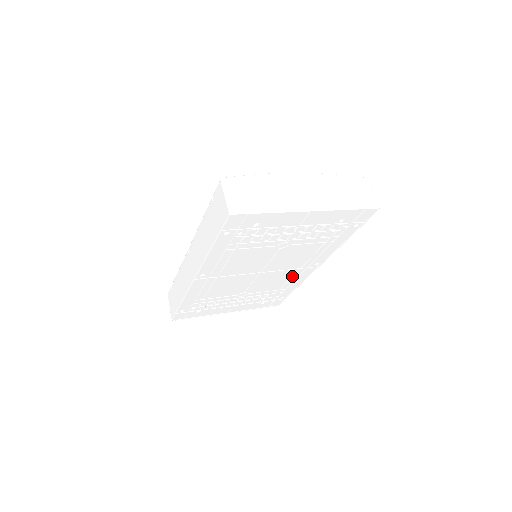
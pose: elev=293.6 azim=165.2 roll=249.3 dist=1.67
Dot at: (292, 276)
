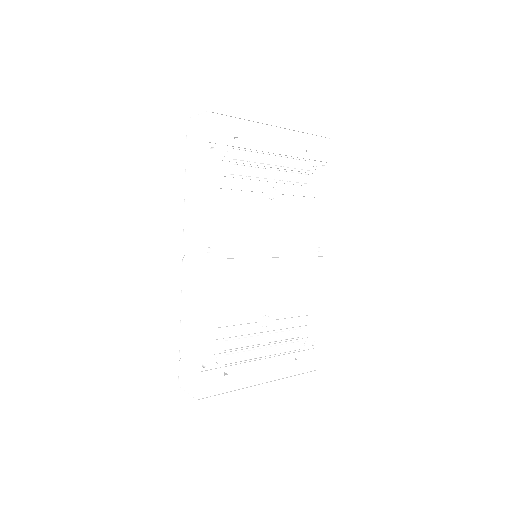
Dot at: (304, 278)
